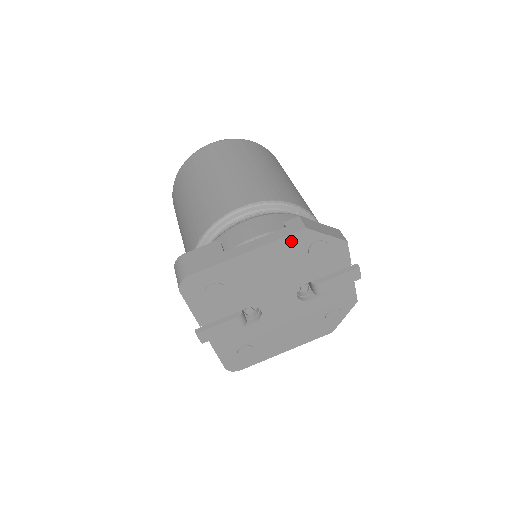
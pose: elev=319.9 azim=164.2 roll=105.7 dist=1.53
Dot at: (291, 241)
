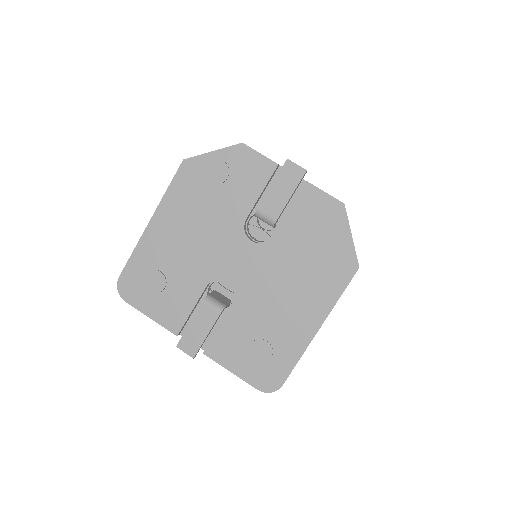
Dot at: (182, 183)
